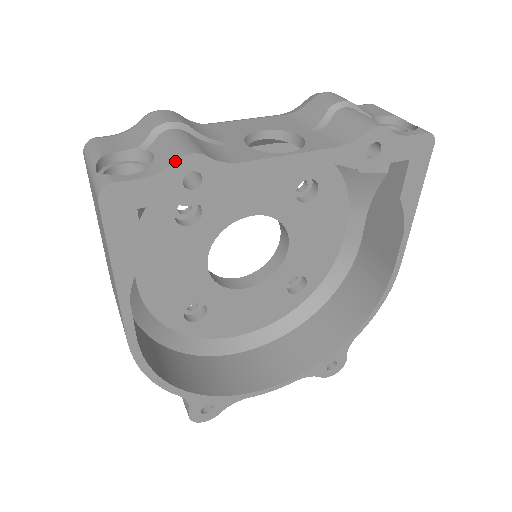
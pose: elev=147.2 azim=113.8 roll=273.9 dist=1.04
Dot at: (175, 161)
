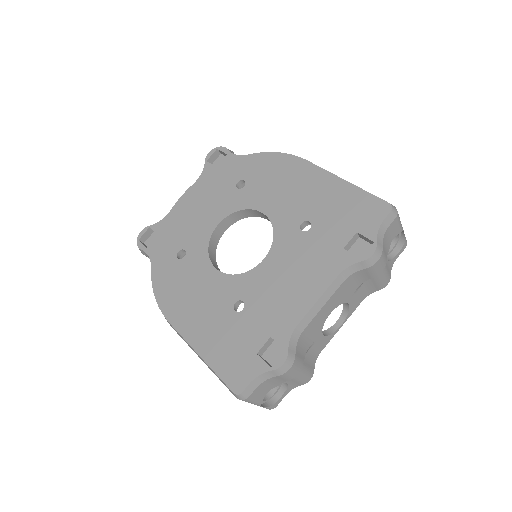
Dot at: occluded
